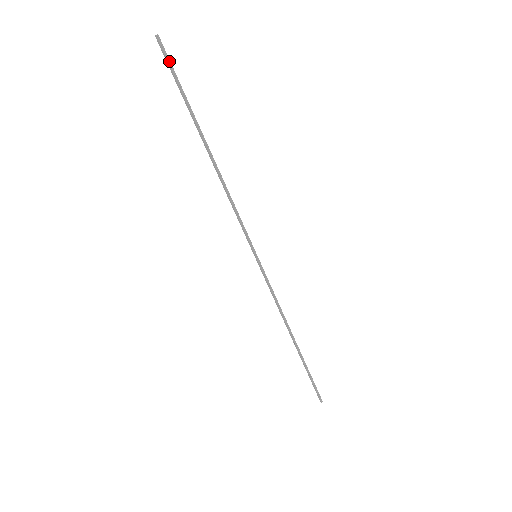
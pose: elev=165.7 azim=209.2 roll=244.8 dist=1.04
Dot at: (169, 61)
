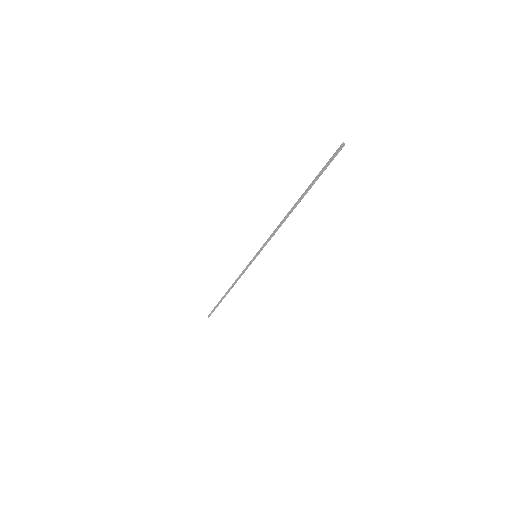
Dot at: (333, 159)
